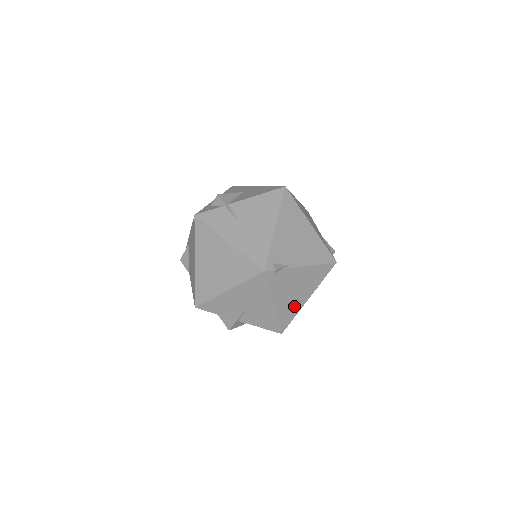
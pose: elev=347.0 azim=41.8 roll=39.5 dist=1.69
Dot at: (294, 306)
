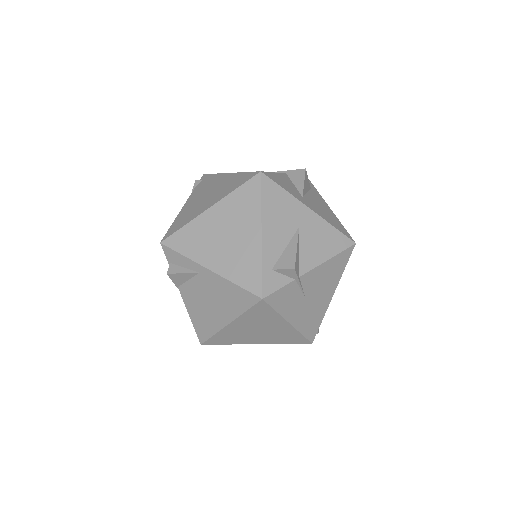
Dot at: occluded
